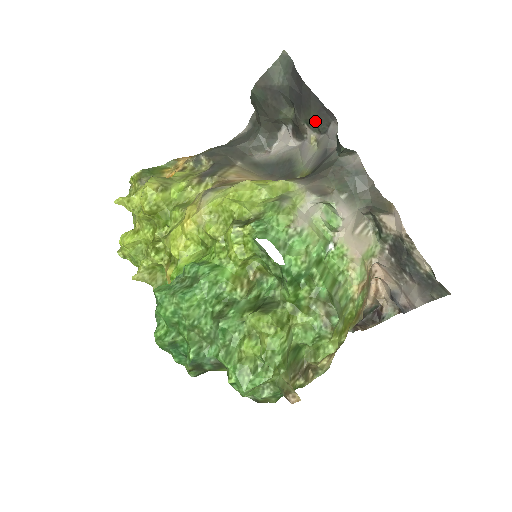
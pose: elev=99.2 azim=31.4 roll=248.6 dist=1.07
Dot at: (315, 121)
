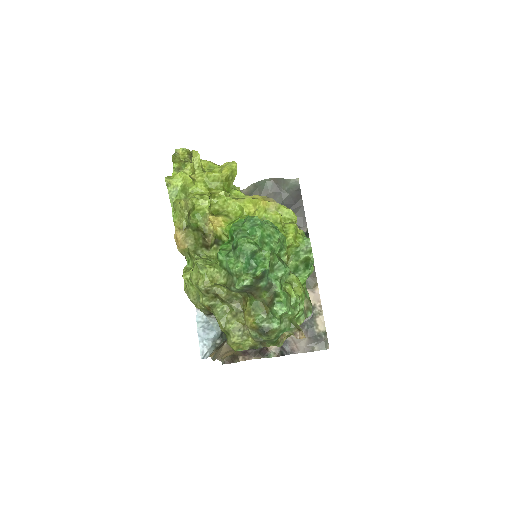
Dot at: occluded
